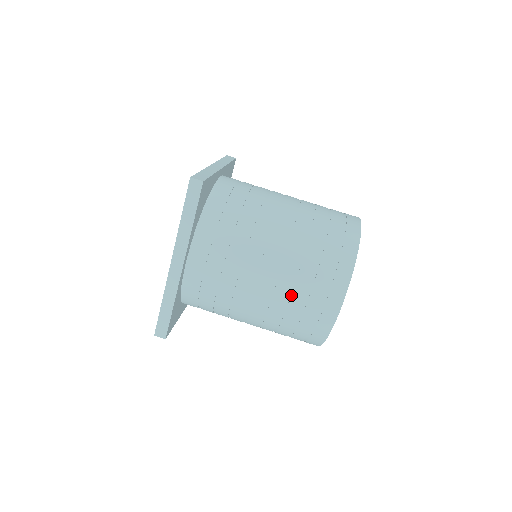
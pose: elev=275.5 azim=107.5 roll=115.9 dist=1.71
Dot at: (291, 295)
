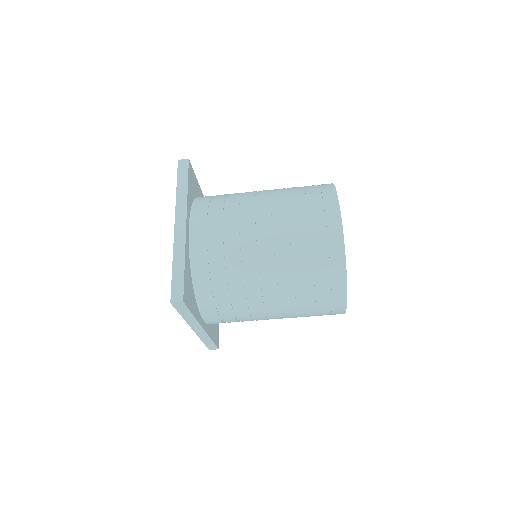
Dot at: (300, 313)
